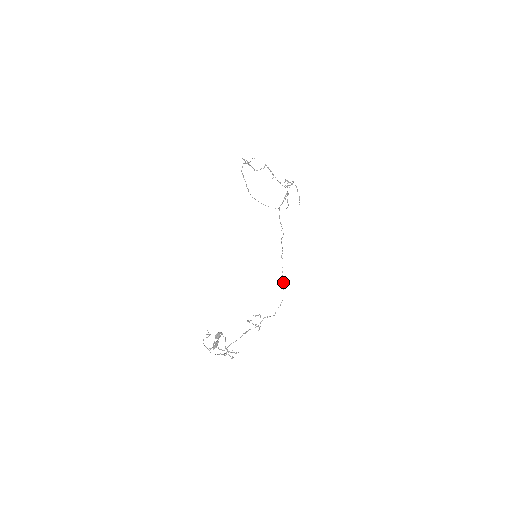
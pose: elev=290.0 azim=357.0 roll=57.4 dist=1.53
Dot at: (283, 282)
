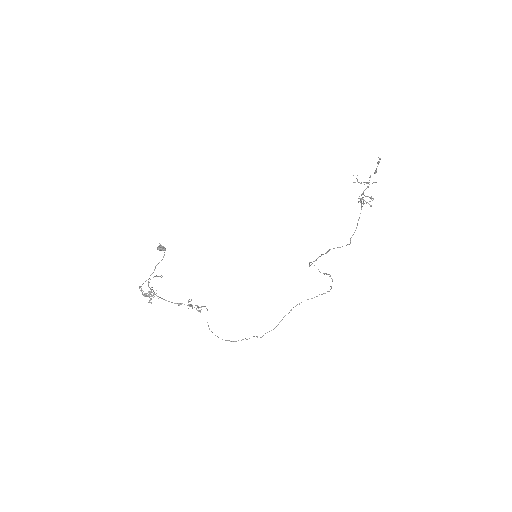
Dot at: occluded
